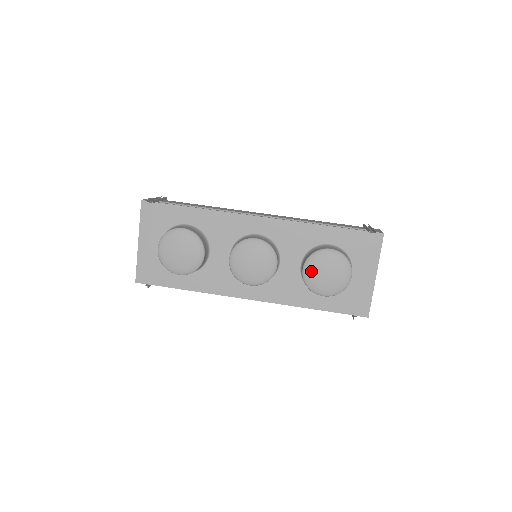
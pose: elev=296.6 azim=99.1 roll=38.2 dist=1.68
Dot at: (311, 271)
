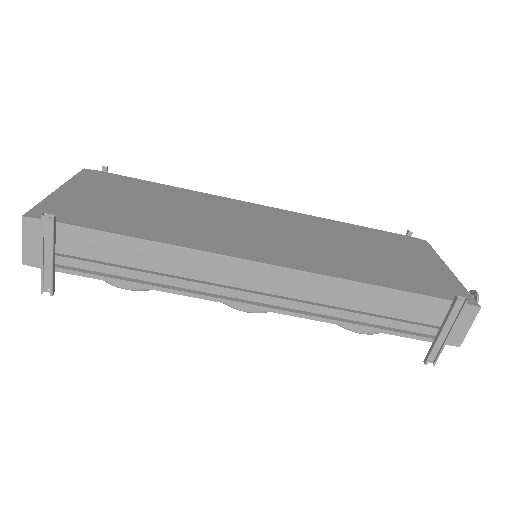
Dot at: occluded
